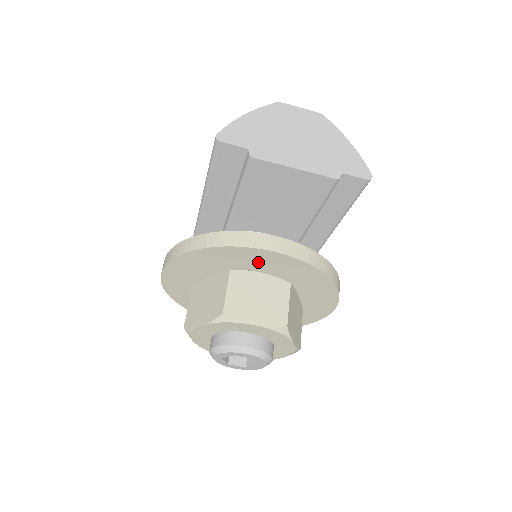
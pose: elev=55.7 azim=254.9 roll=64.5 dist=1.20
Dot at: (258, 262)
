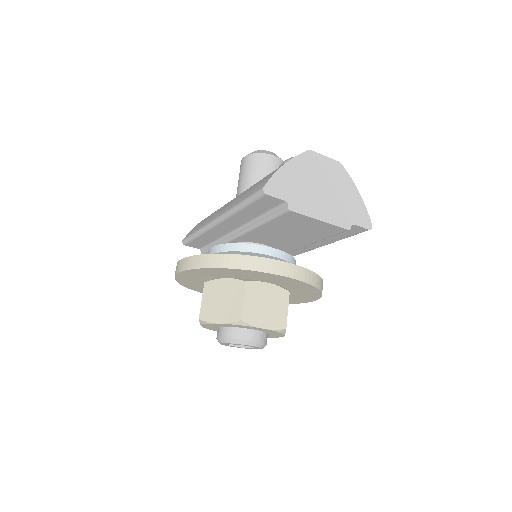
Dot at: (271, 279)
